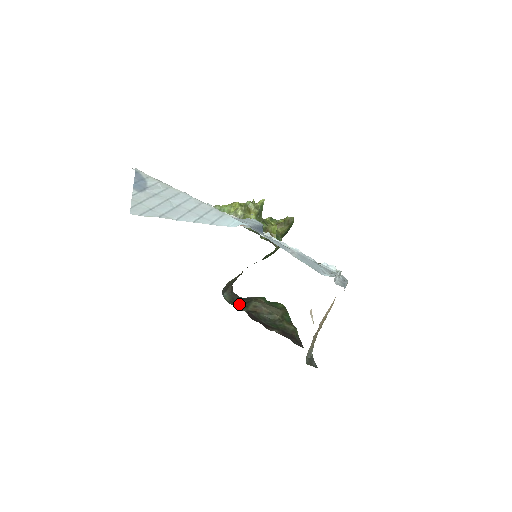
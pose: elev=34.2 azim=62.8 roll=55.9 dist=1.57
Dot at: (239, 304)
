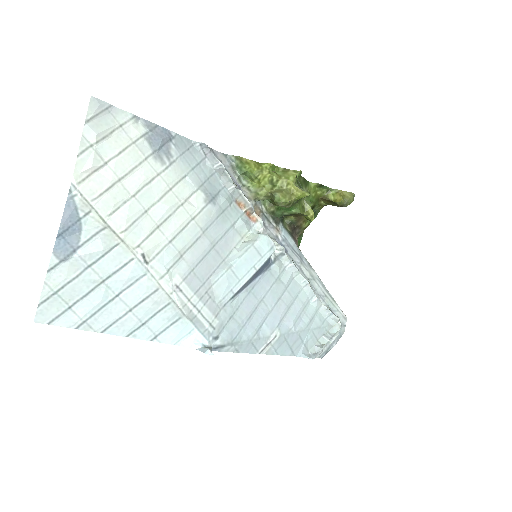
Dot at: occluded
